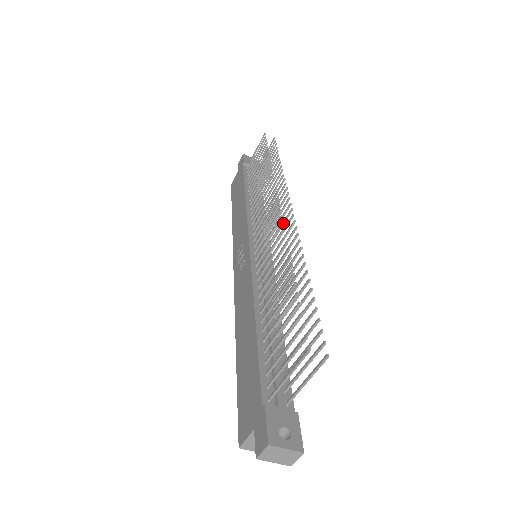
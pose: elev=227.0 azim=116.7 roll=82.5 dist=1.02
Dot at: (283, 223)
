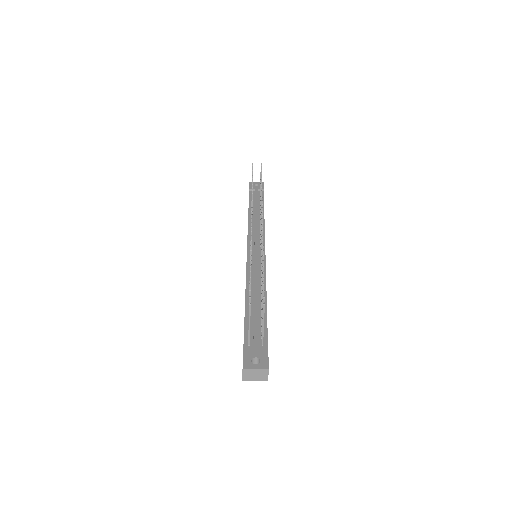
Dot at: occluded
